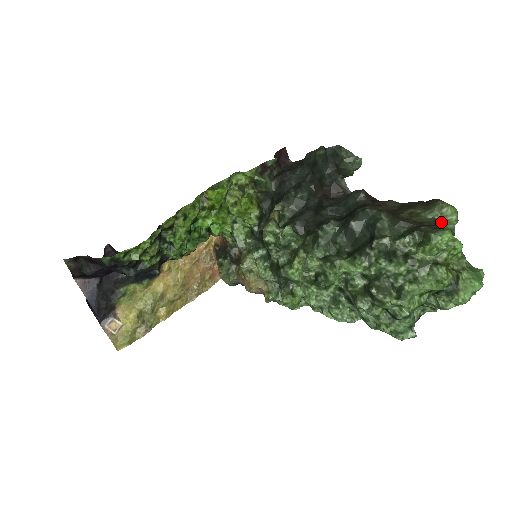
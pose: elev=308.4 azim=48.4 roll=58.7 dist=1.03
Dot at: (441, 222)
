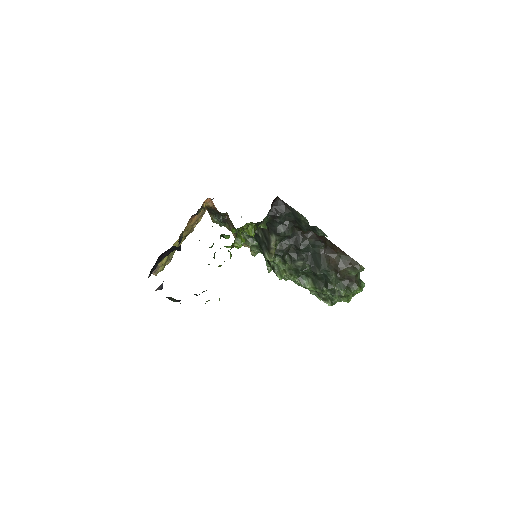
Dot at: (357, 276)
